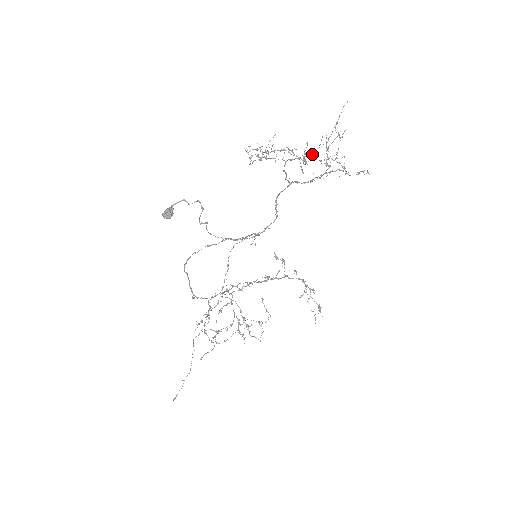
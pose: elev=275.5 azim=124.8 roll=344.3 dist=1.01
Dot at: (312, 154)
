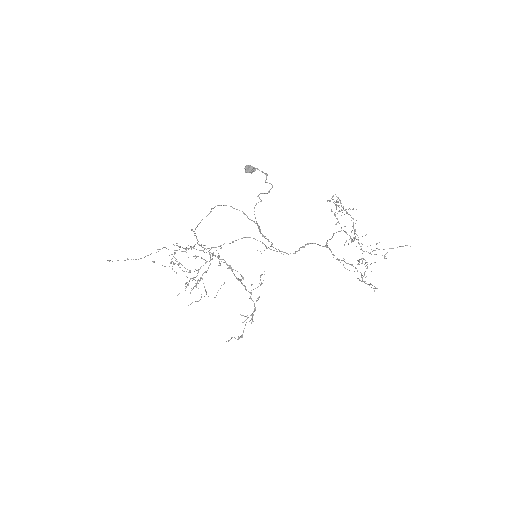
Dot at: occluded
